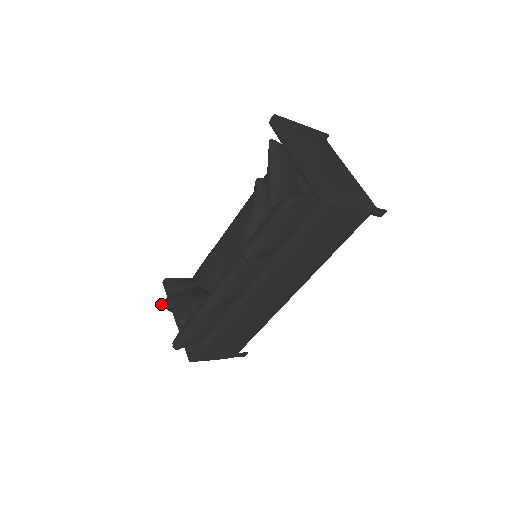
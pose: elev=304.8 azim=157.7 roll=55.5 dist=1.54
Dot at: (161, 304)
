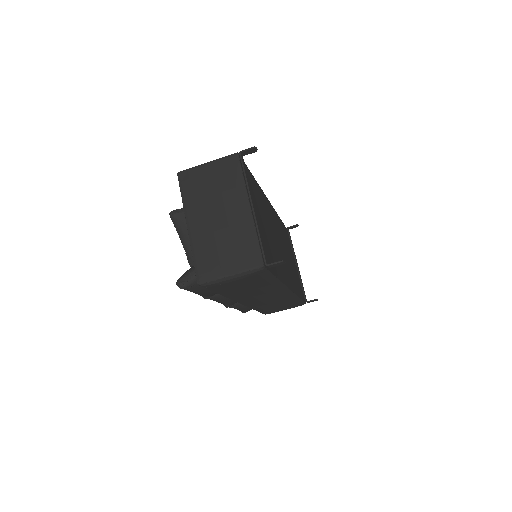
Dot at: occluded
